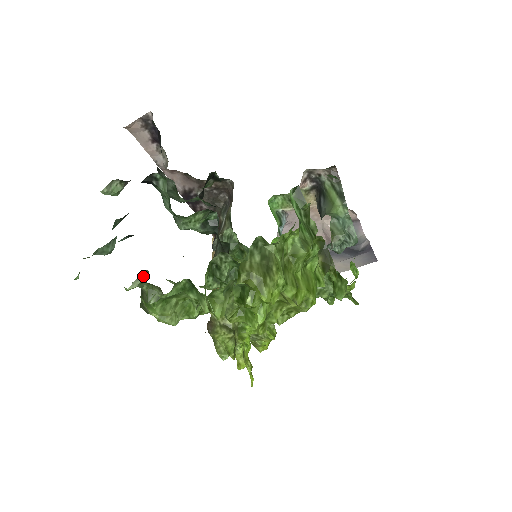
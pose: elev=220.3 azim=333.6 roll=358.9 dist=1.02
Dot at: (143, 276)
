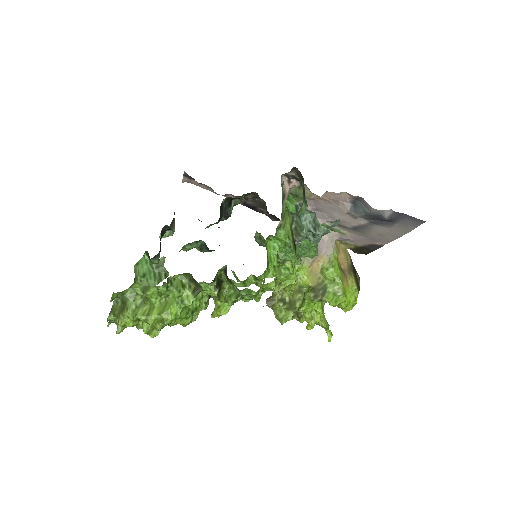
Dot at: occluded
